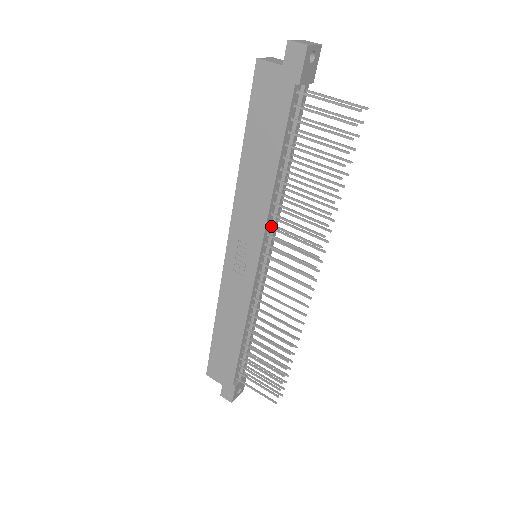
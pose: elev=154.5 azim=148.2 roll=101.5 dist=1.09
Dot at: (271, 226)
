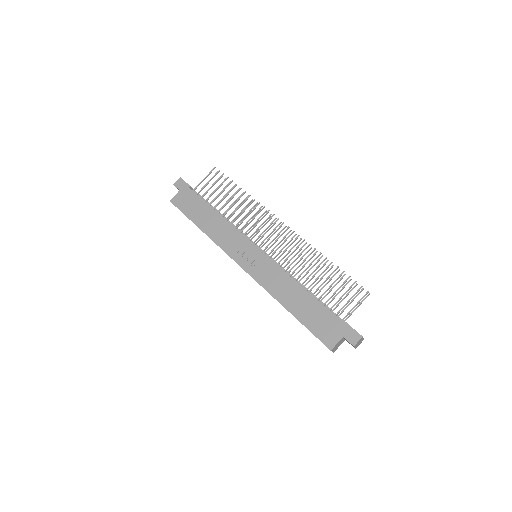
Dot at: occluded
